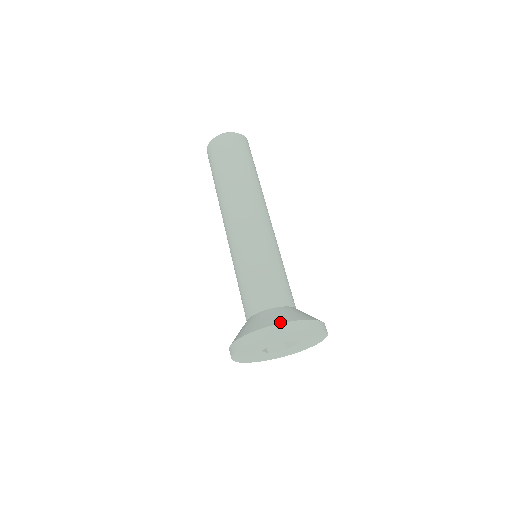
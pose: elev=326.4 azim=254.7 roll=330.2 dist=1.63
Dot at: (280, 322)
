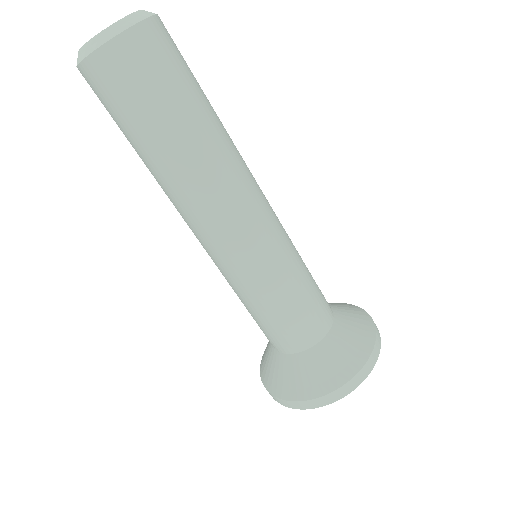
Dot at: (364, 362)
